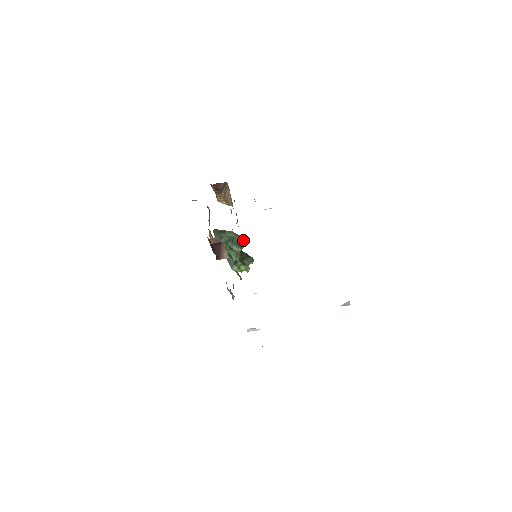
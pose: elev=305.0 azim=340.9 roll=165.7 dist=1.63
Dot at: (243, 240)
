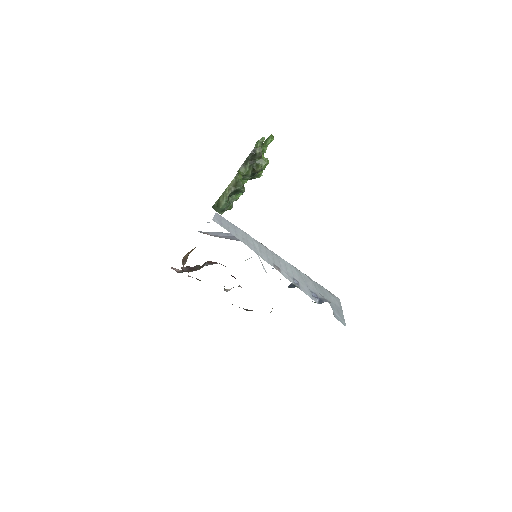
Dot at: (236, 185)
